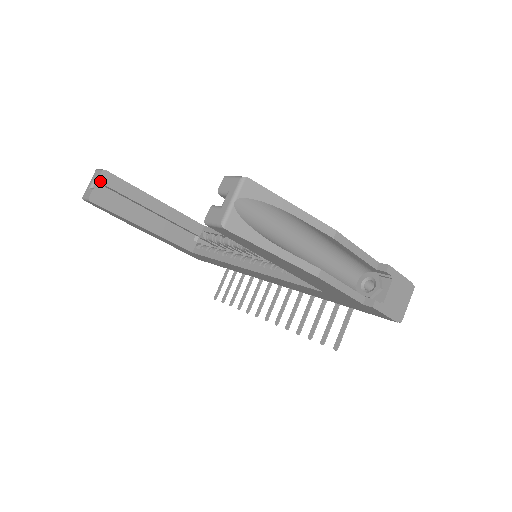
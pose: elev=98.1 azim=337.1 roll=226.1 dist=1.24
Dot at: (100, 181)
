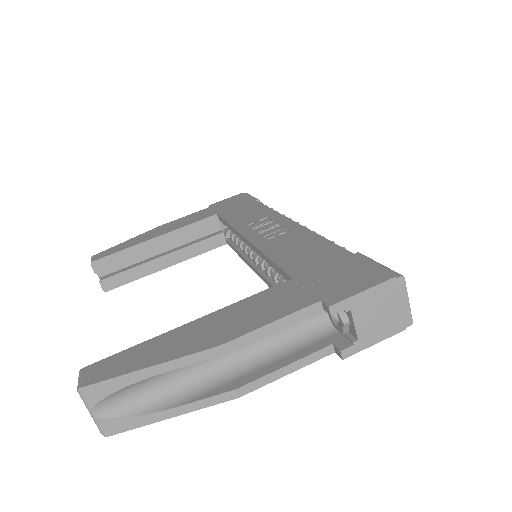
Dot at: (98, 272)
